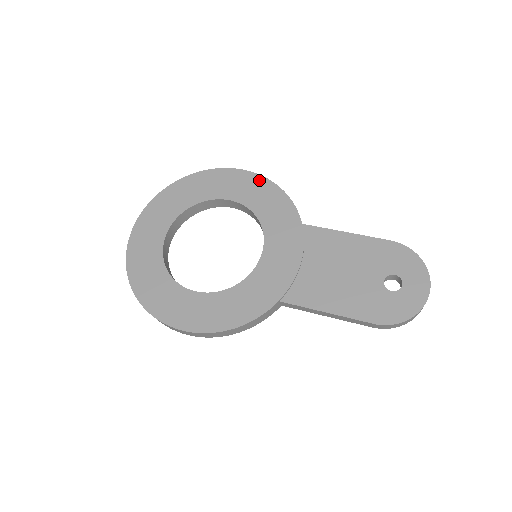
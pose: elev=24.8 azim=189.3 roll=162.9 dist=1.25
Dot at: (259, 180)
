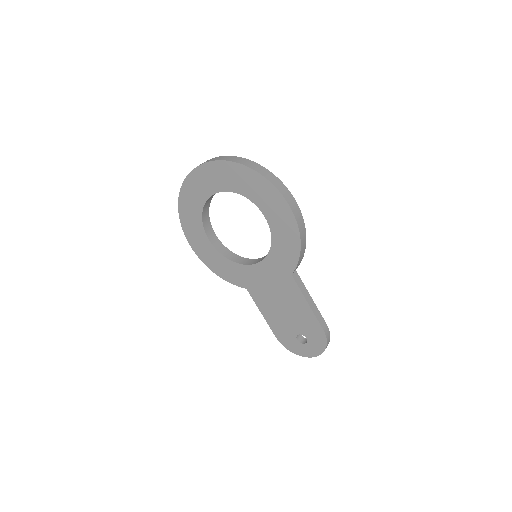
Dot at: (294, 228)
